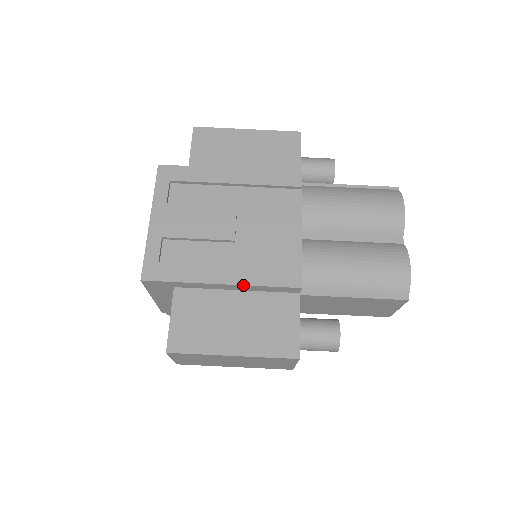
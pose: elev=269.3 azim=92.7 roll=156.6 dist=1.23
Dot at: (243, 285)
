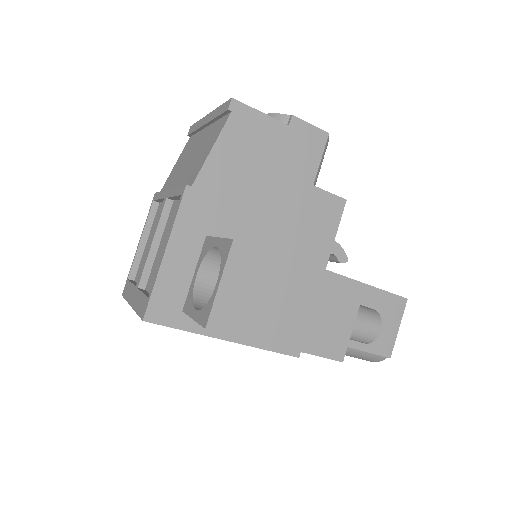
Dot at: occluded
